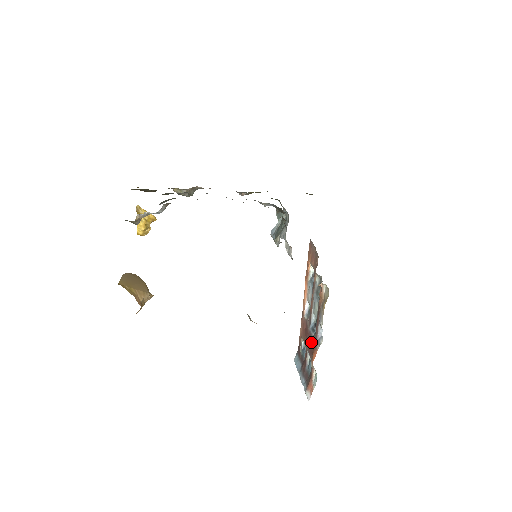
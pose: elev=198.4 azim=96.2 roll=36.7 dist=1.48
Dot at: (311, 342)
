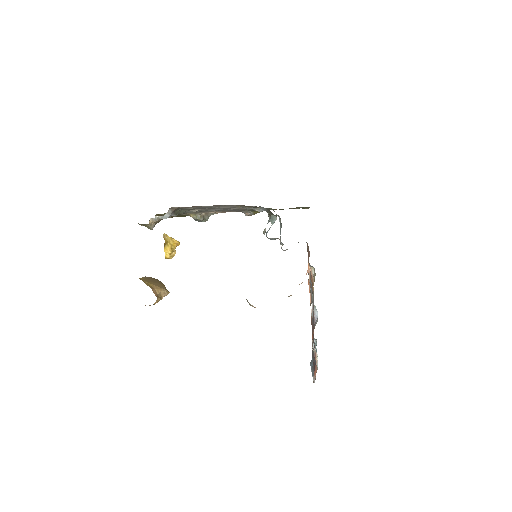
Dot at: occluded
